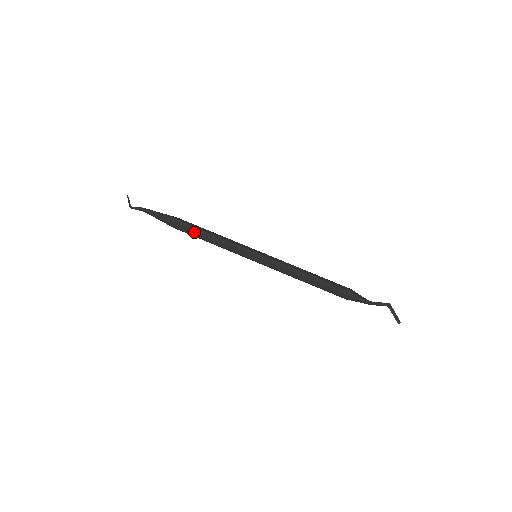
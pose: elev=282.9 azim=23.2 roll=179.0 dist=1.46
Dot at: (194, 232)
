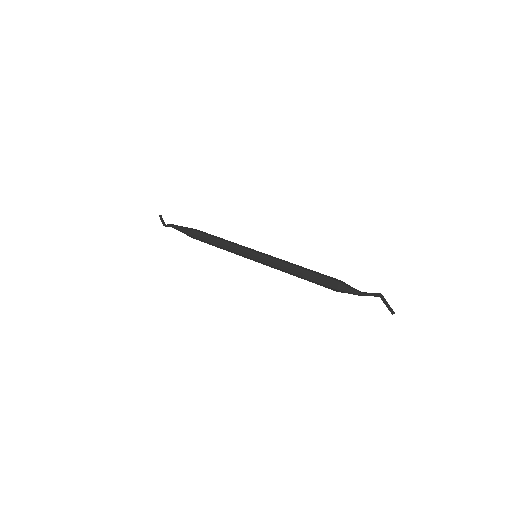
Dot at: (206, 242)
